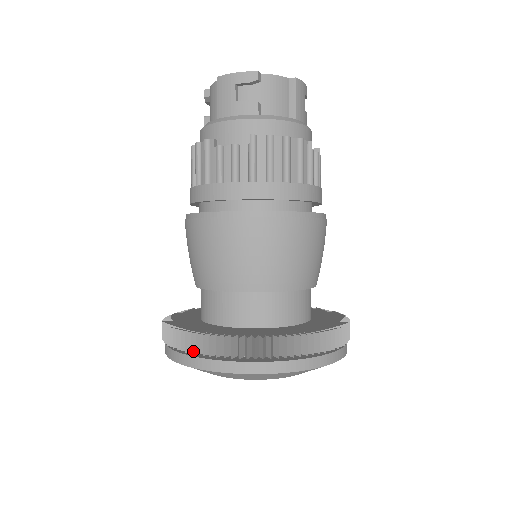
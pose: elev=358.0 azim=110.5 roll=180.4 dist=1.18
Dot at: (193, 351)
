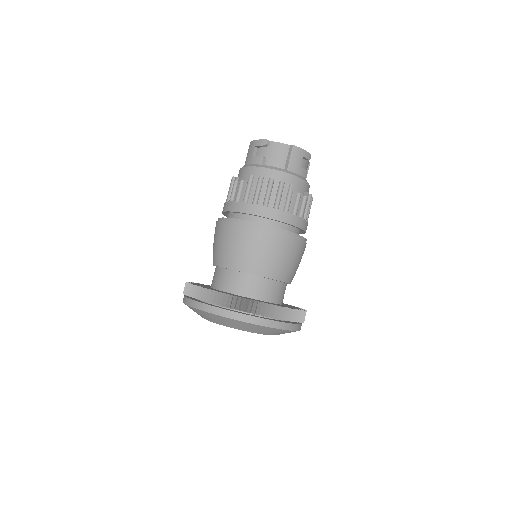
Dot at: (187, 294)
